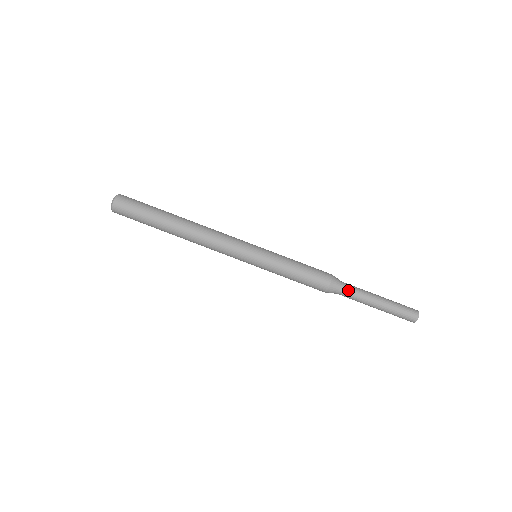
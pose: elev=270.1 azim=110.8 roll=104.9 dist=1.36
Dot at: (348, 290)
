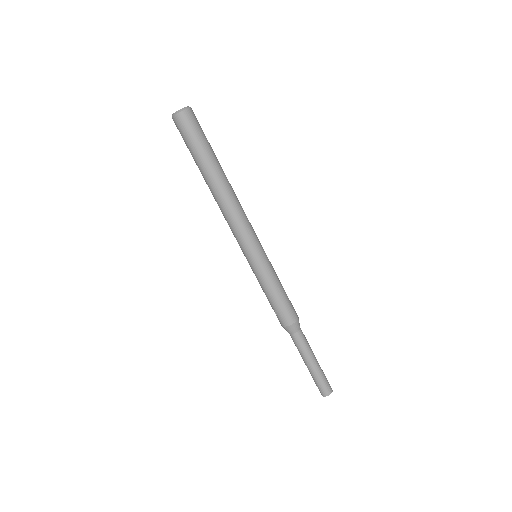
Dot at: (303, 336)
